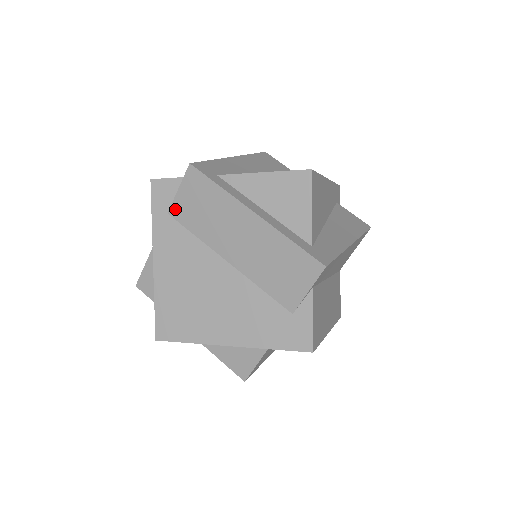
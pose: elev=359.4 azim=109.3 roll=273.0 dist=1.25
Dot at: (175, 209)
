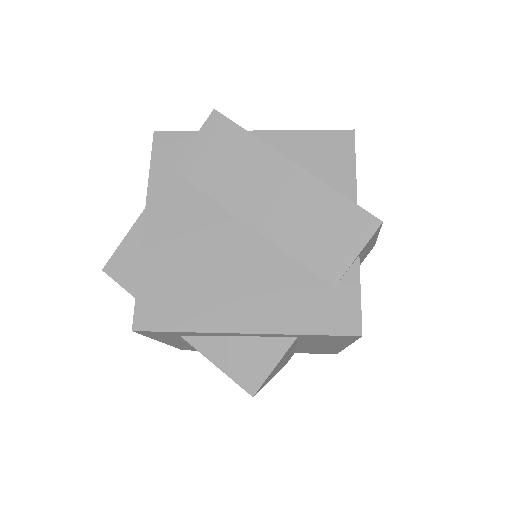
Dot at: (184, 163)
